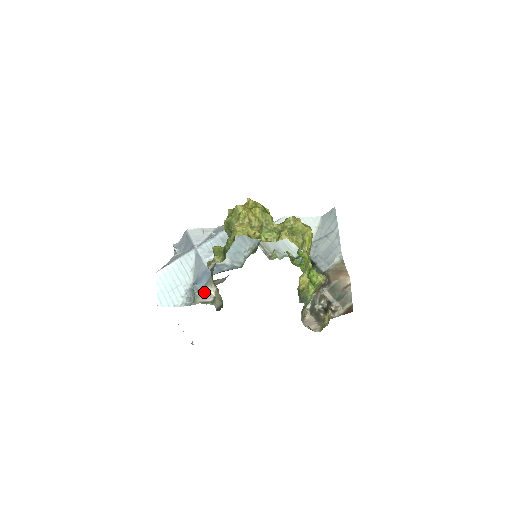
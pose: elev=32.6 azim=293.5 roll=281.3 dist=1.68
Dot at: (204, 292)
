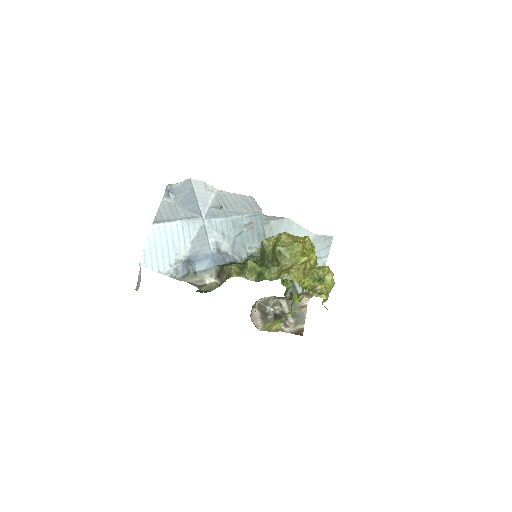
Dot at: (199, 276)
